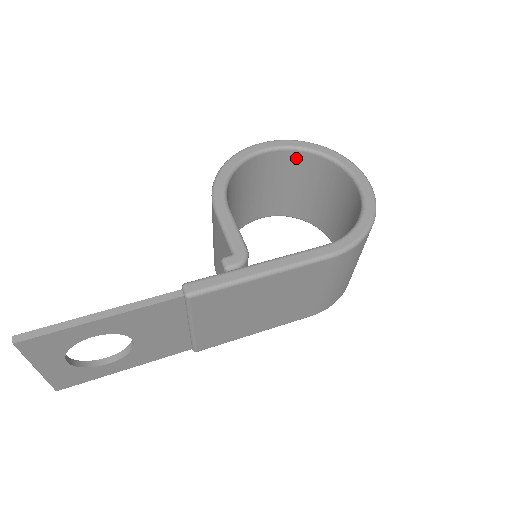
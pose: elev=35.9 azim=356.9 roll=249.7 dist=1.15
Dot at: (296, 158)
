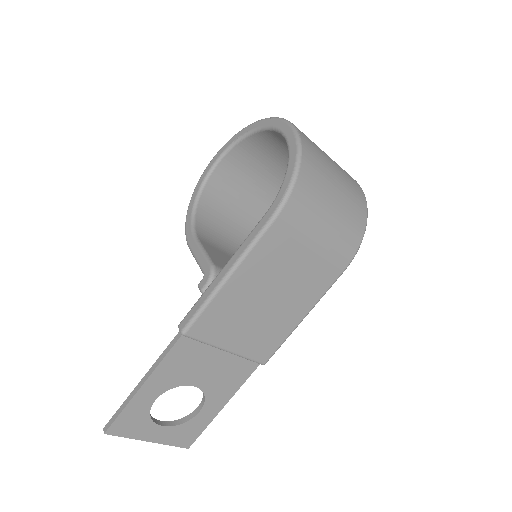
Dot at: (242, 151)
